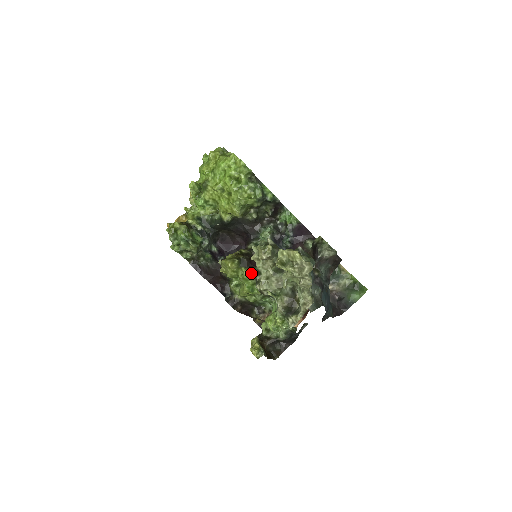
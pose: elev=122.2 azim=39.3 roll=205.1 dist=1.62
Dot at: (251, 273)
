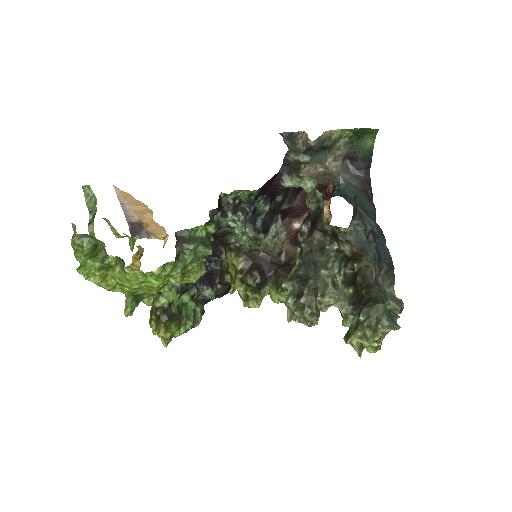
Dot at: occluded
